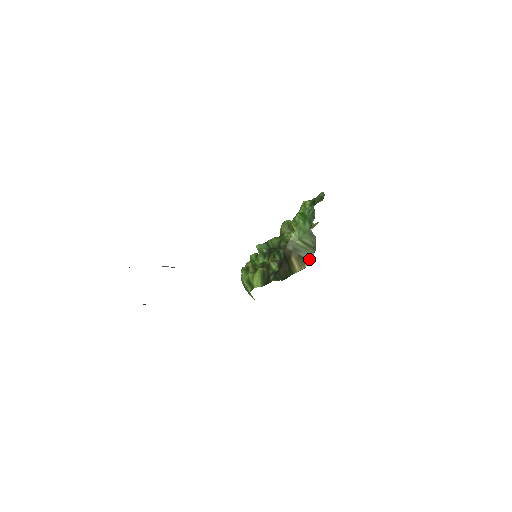
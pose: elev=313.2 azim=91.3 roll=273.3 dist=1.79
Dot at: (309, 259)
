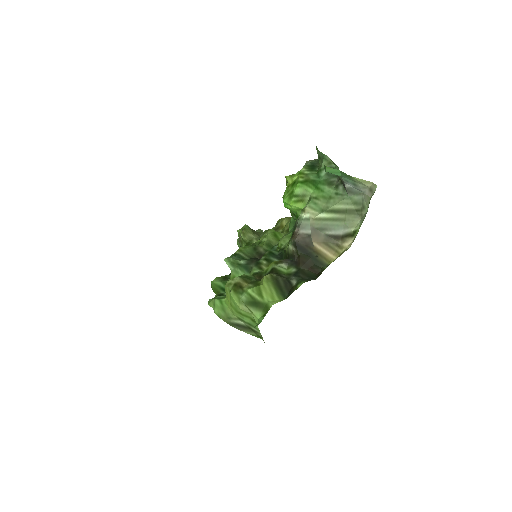
Dot at: (355, 230)
